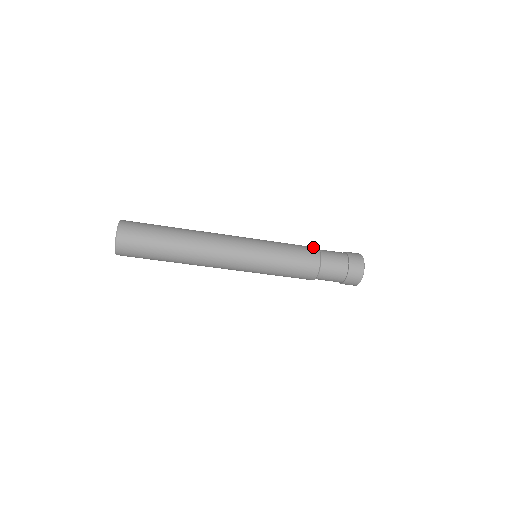
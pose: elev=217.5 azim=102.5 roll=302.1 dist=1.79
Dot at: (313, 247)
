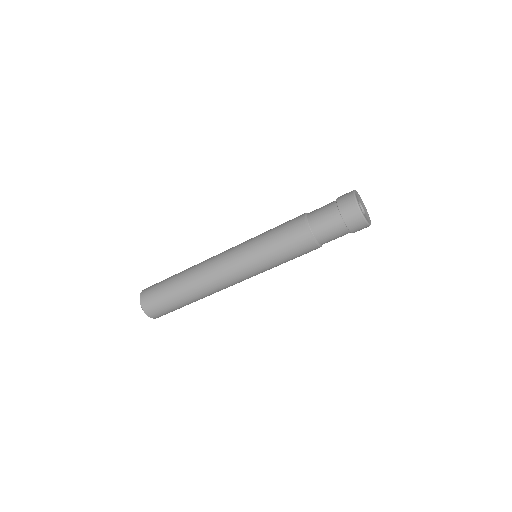
Dot at: occluded
